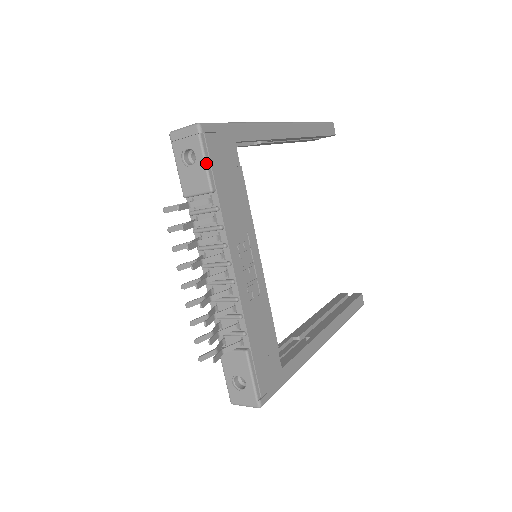
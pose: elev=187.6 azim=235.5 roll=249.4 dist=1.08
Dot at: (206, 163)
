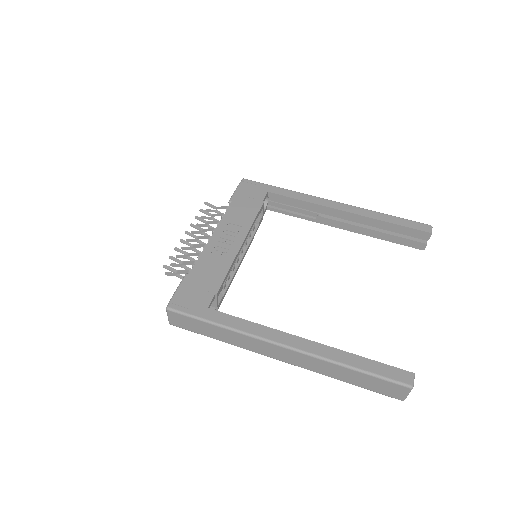
Dot at: (235, 191)
